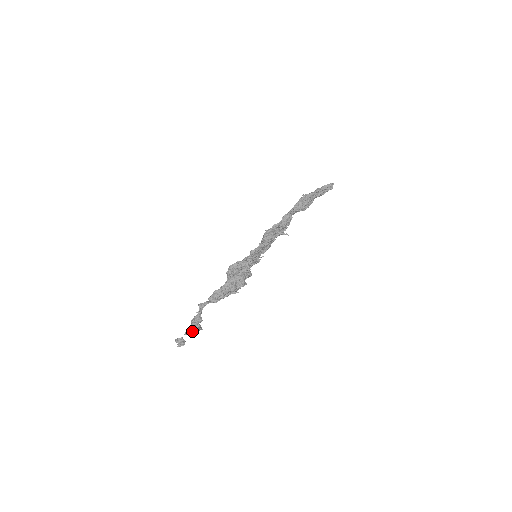
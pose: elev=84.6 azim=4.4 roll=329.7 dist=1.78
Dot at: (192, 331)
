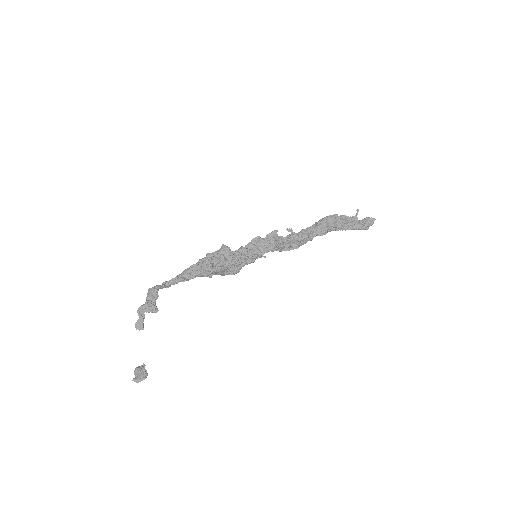
Dot at: (141, 306)
